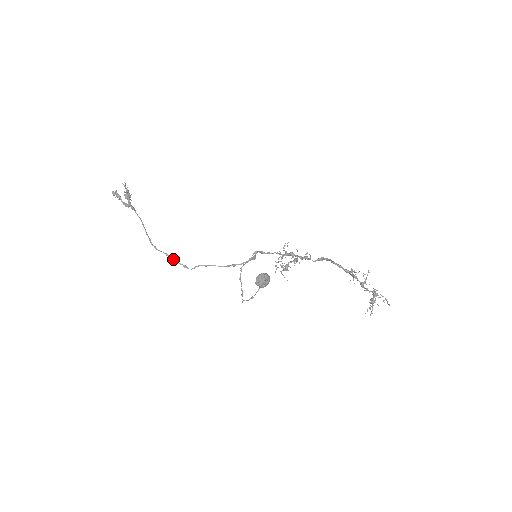
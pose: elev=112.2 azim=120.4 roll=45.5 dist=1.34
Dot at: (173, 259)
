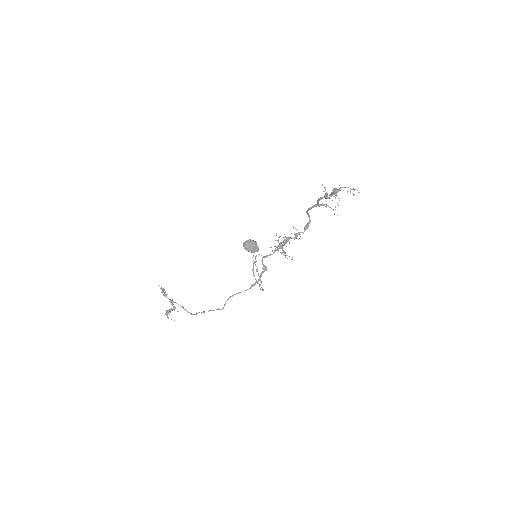
Dot at: (208, 311)
